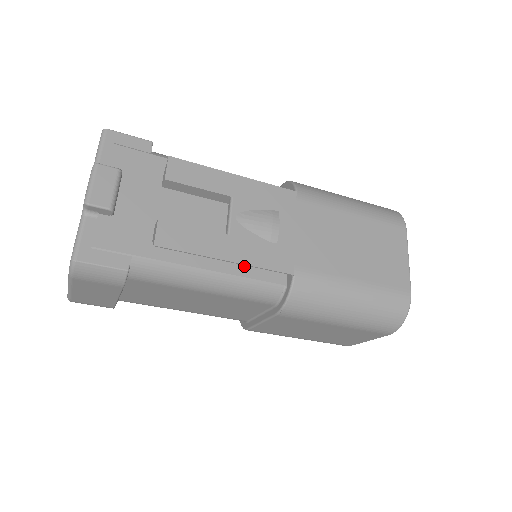
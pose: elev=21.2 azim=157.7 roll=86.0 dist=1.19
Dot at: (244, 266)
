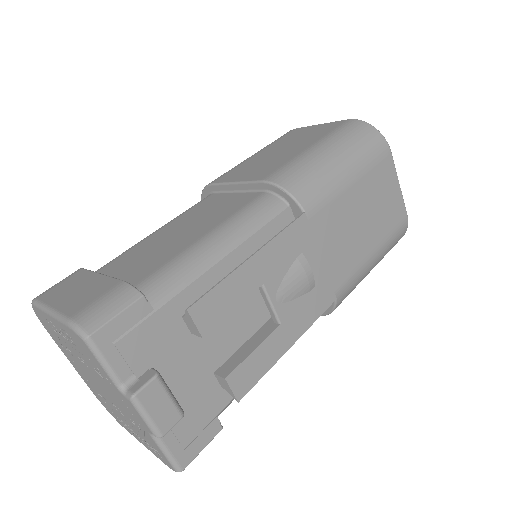
Dot at: occluded
